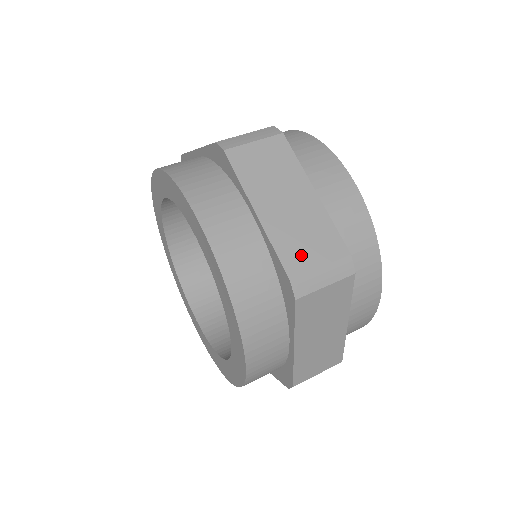
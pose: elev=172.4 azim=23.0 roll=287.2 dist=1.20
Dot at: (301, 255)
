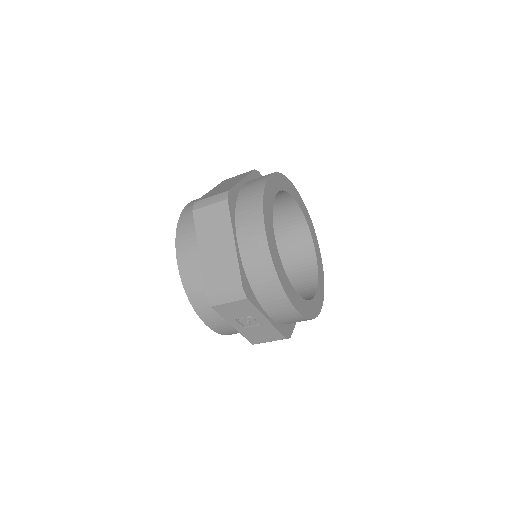
Dot at: occluded
